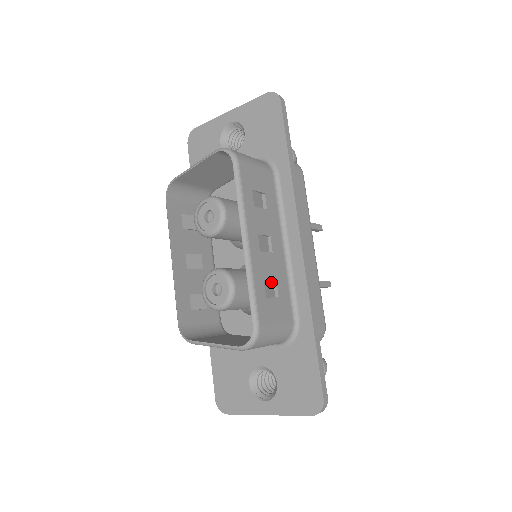
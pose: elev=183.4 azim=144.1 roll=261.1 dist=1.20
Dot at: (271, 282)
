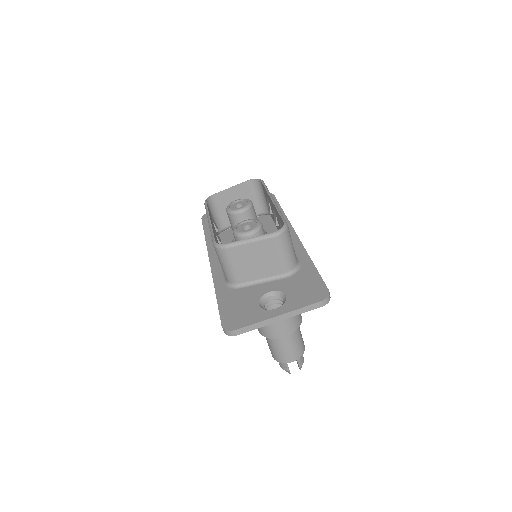
Dot at: occluded
